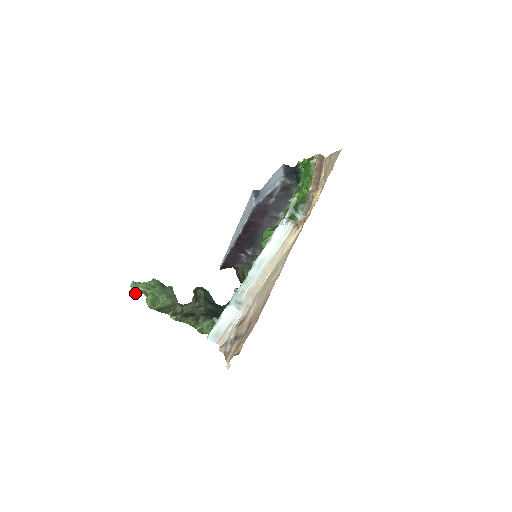
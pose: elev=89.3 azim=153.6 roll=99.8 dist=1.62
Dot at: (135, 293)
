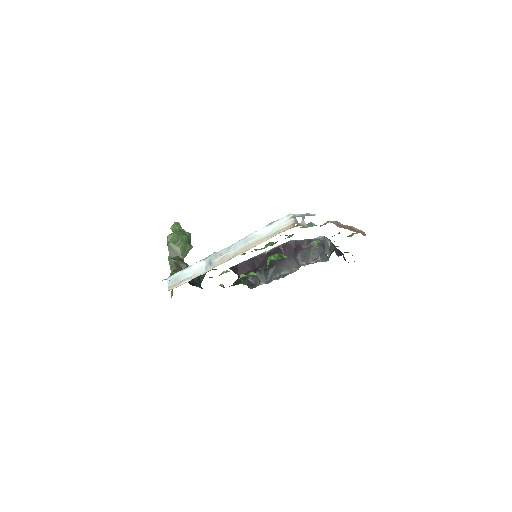
Dot at: (172, 229)
